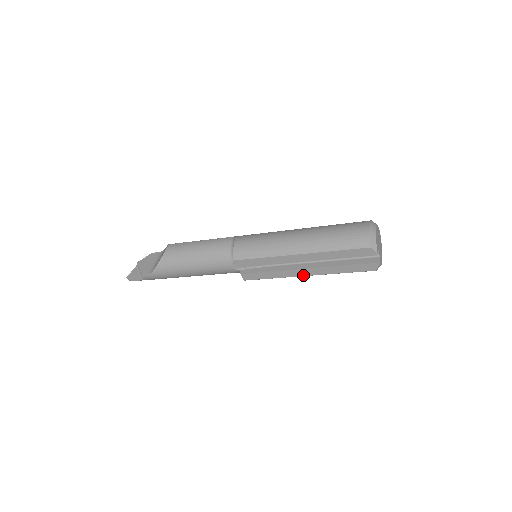
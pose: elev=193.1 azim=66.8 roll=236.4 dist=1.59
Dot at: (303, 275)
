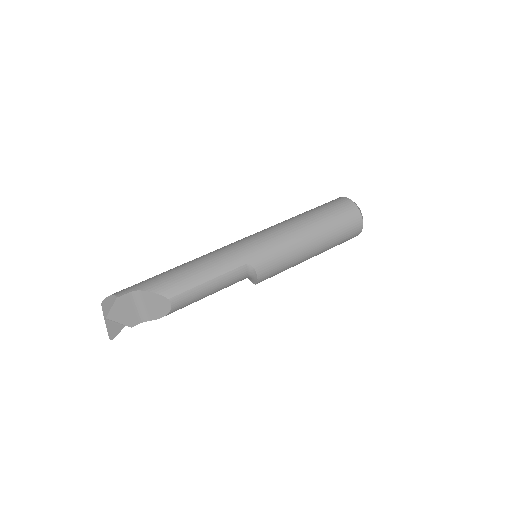
Dot at: occluded
